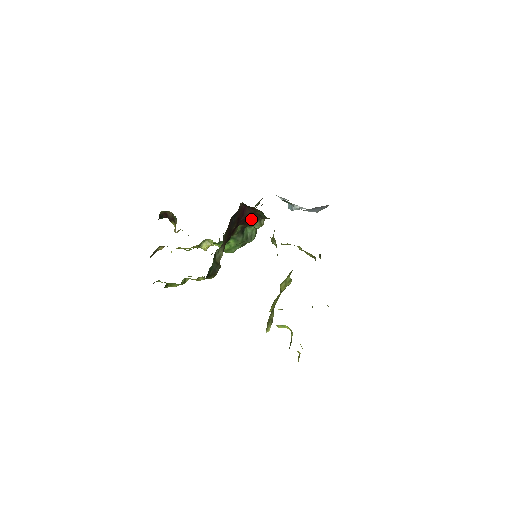
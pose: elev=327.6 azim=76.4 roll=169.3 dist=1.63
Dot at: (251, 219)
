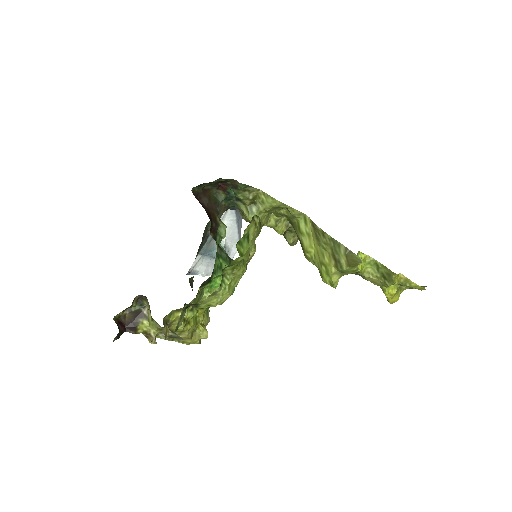
Dot at: (213, 216)
